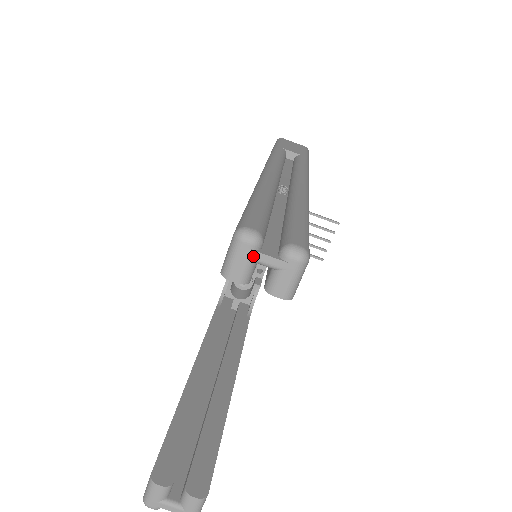
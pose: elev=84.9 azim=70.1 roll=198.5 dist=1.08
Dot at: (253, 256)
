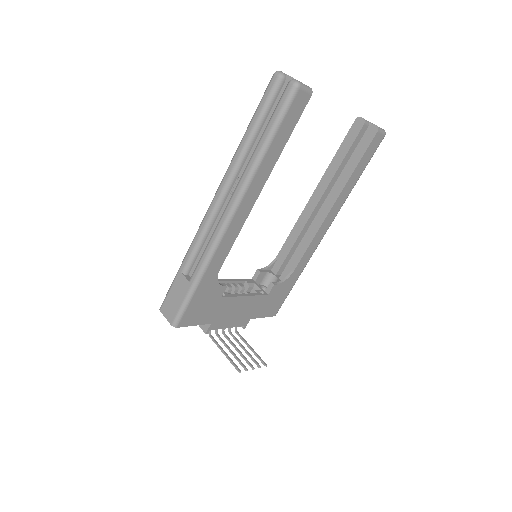
Dot at: (370, 122)
